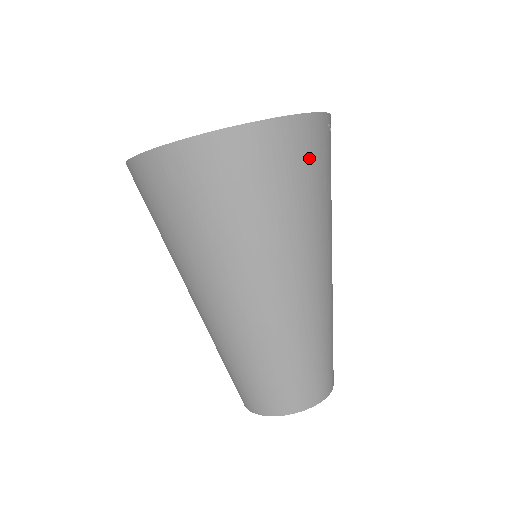
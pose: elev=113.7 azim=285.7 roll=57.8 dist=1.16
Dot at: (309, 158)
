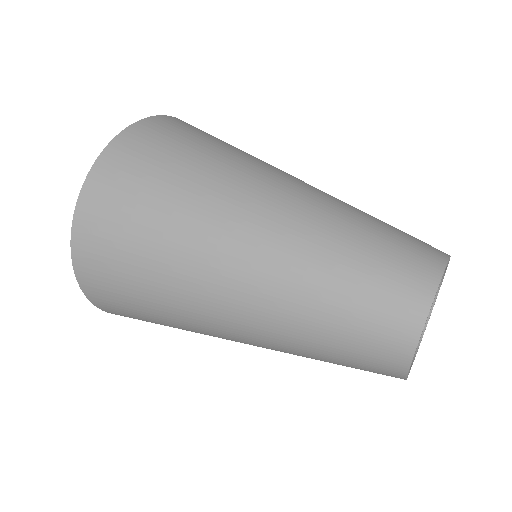
Dot at: (193, 131)
